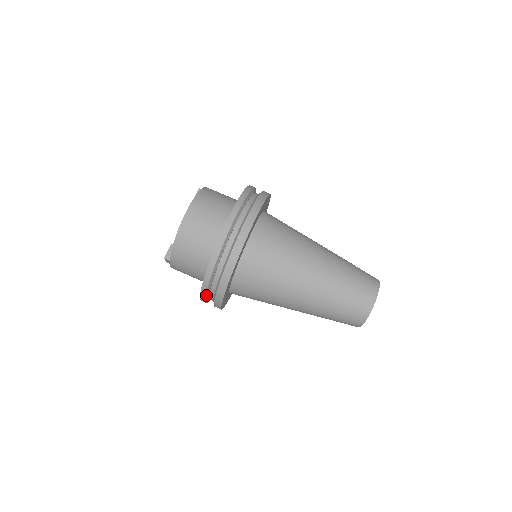
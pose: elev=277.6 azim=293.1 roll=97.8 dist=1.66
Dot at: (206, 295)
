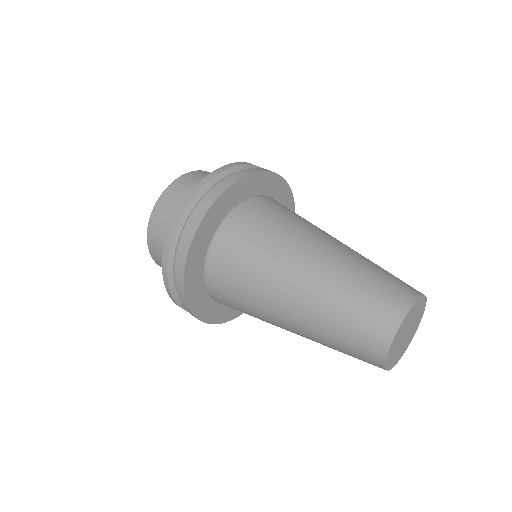
Dot at: (173, 294)
